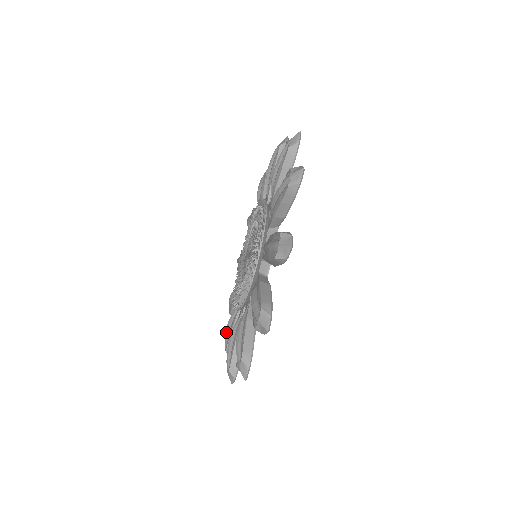
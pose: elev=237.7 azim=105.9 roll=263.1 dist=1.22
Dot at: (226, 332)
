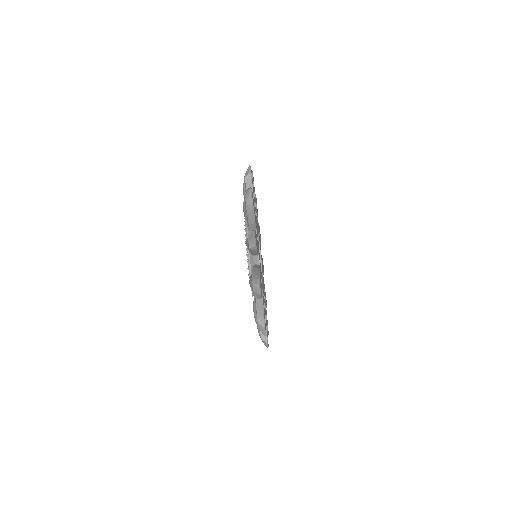
Dot at: (254, 313)
